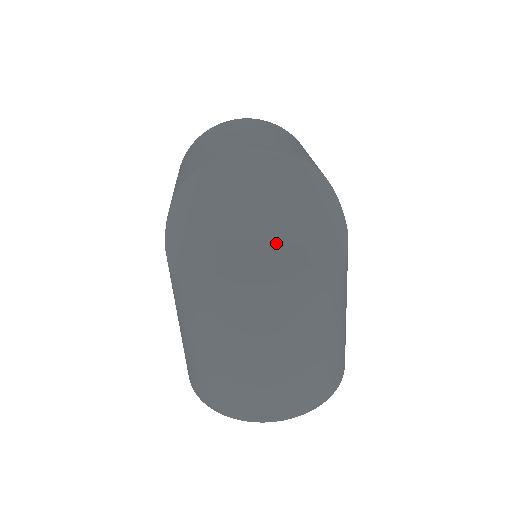
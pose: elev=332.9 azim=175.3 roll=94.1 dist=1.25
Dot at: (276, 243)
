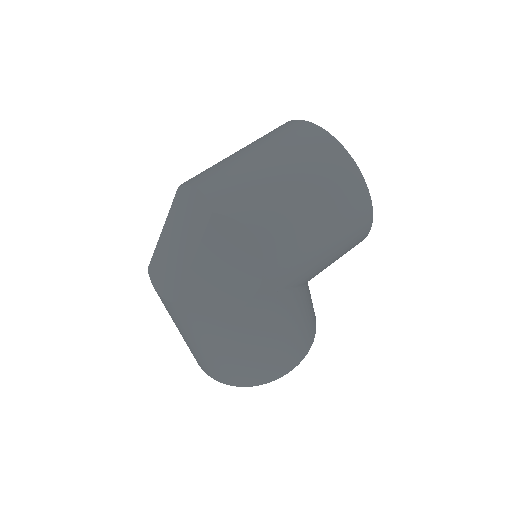
Dot at: (174, 271)
